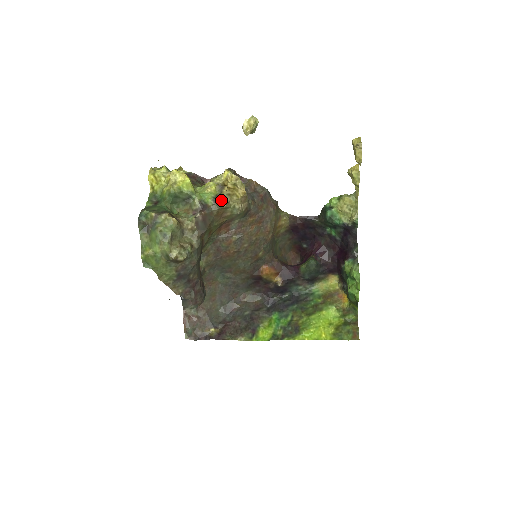
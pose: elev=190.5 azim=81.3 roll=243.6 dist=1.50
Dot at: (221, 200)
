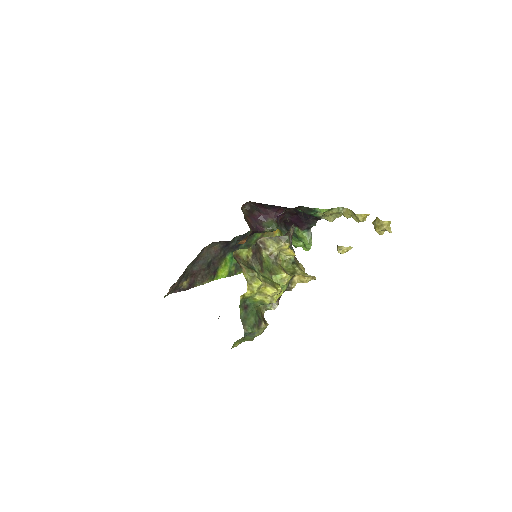
Dot at: occluded
